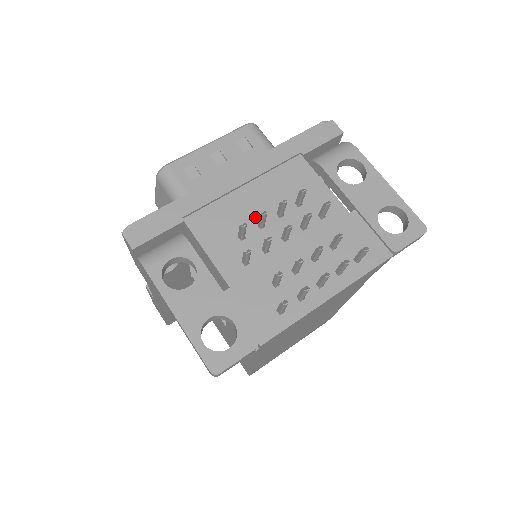
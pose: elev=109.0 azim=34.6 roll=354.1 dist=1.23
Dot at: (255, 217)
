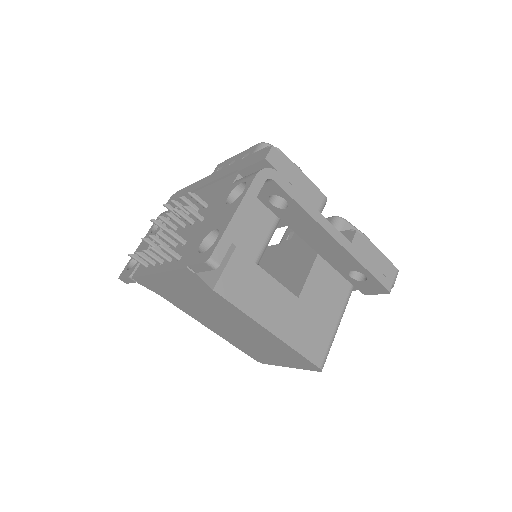
Dot at: occluded
